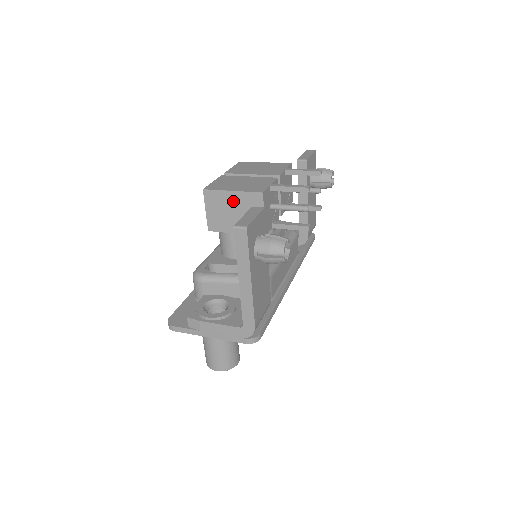
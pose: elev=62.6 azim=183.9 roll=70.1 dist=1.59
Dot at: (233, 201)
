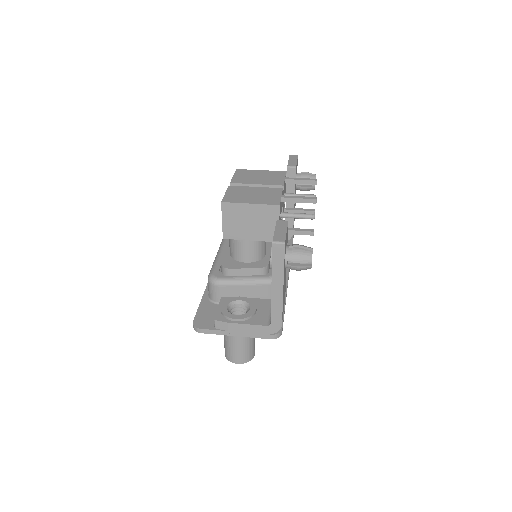
Dot at: (250, 212)
